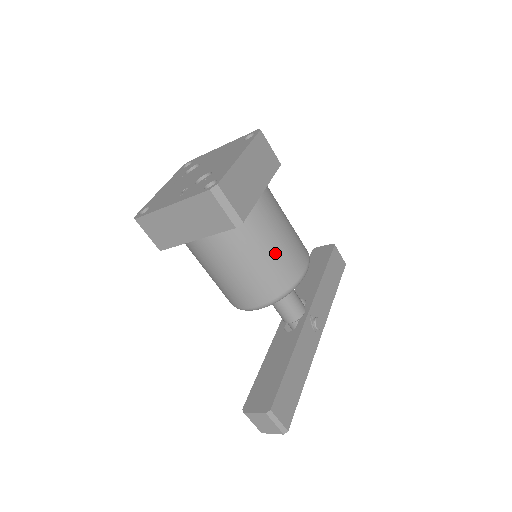
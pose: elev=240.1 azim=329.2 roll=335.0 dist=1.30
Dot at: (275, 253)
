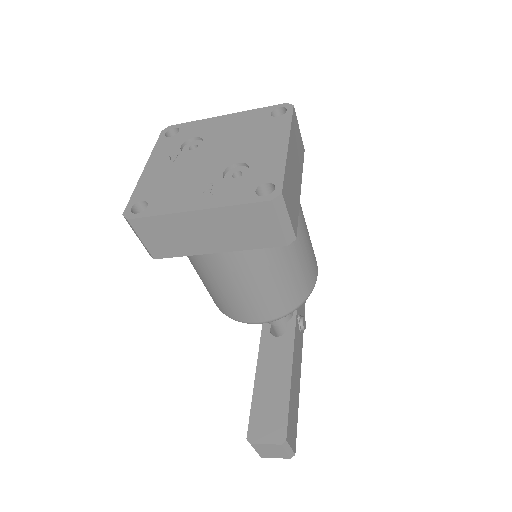
Dot at: (300, 263)
